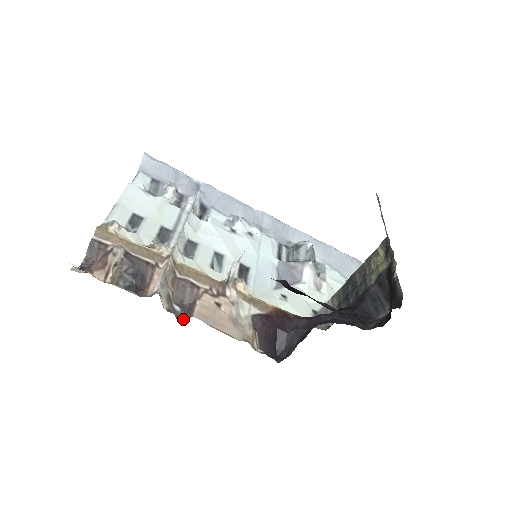
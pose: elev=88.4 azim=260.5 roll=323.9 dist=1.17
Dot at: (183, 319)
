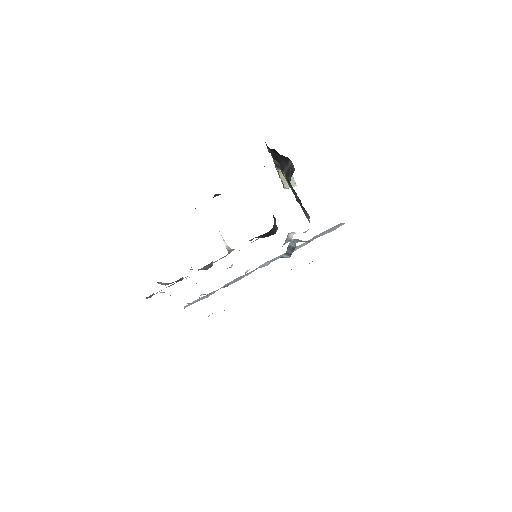
Dot at: occluded
